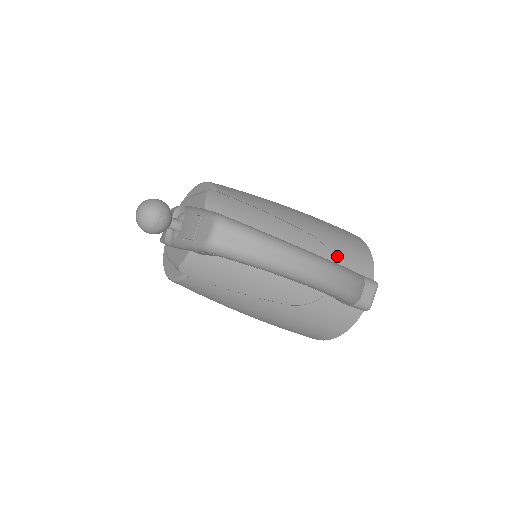
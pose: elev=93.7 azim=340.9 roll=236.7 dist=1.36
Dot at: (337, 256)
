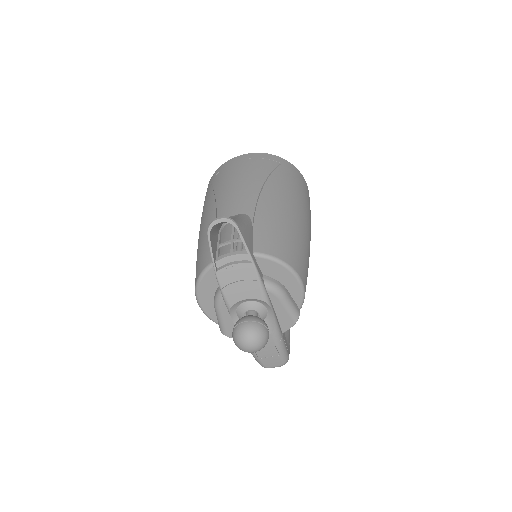
Dot at: occluded
